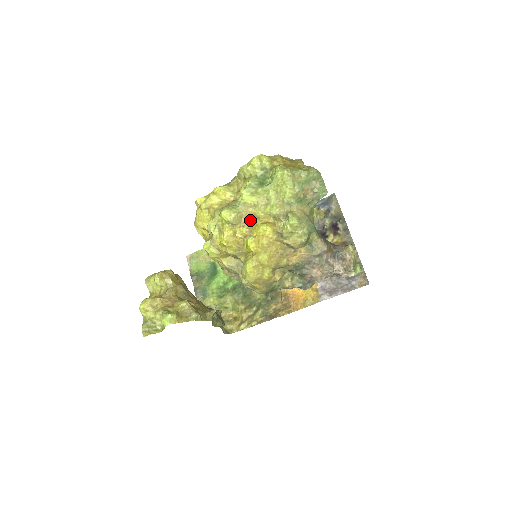
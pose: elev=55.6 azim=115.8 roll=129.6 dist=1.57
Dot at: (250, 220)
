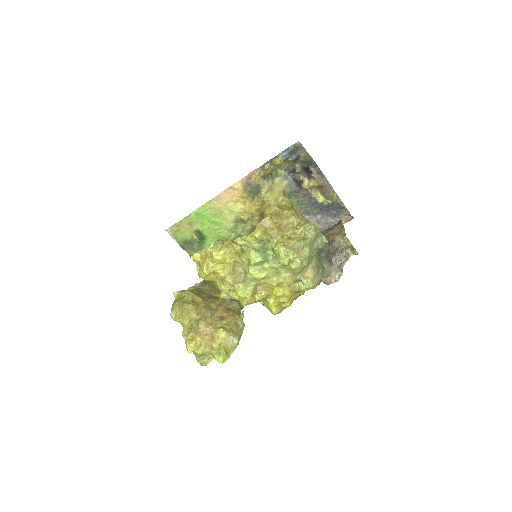
Dot at: (265, 287)
